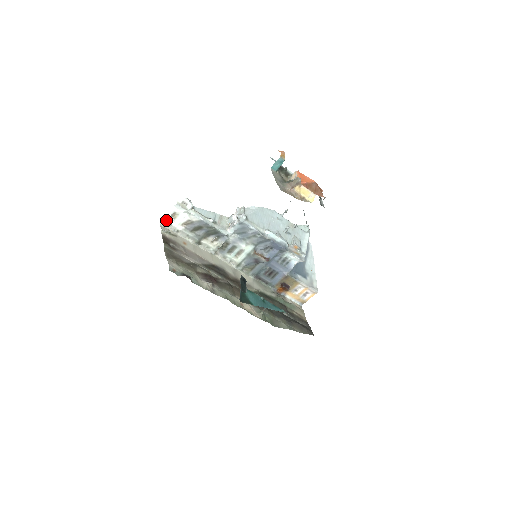
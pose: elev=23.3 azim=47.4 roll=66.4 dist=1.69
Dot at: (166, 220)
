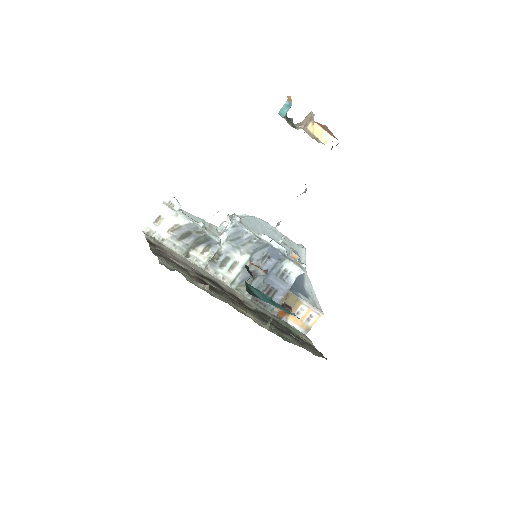
Dot at: (150, 226)
